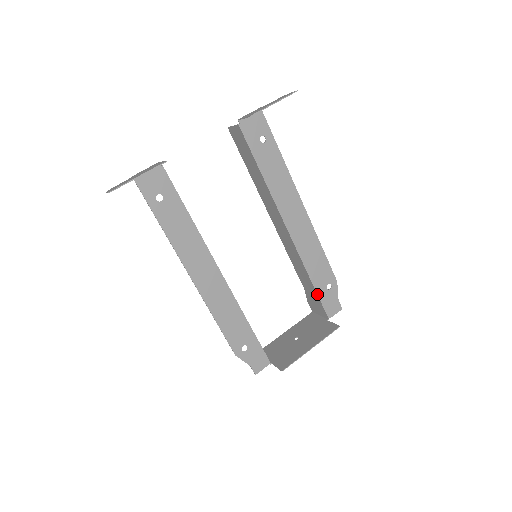
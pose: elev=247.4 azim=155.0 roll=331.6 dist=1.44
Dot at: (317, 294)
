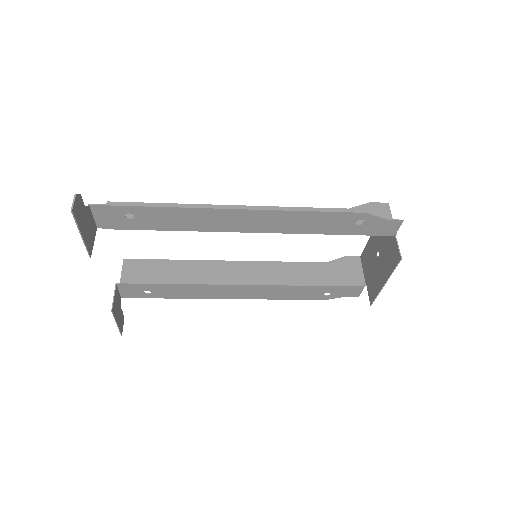
Dot at: occluded
